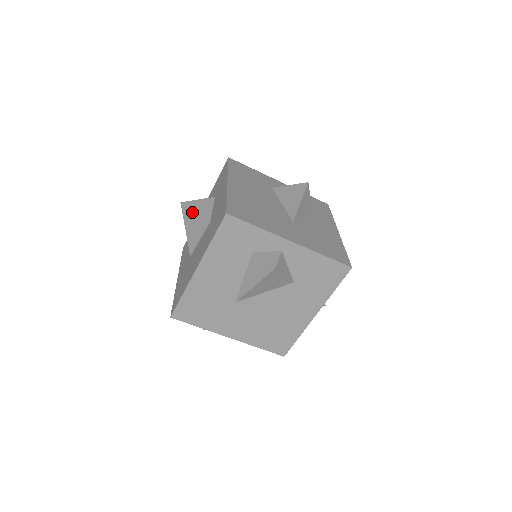
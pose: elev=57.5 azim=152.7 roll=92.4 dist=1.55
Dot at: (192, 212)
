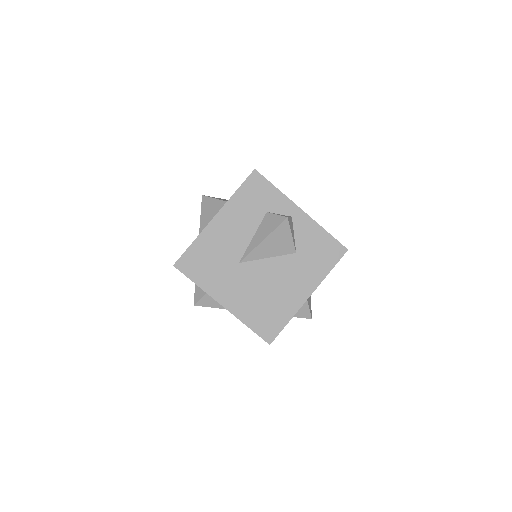
Dot at: (212, 199)
